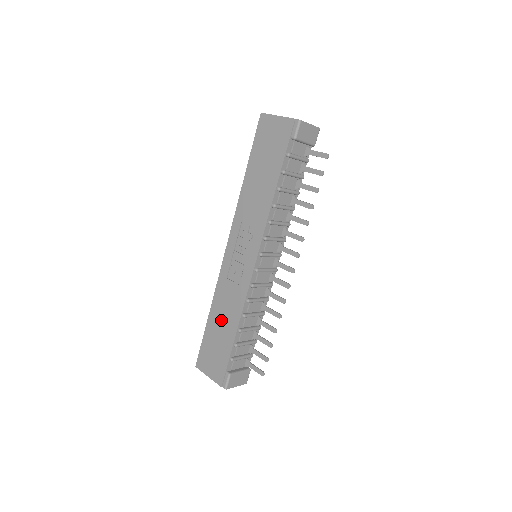
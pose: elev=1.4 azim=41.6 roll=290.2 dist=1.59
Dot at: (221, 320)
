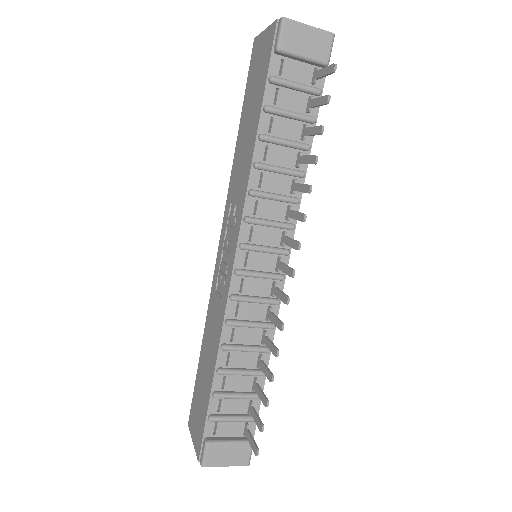
Dot at: (207, 354)
